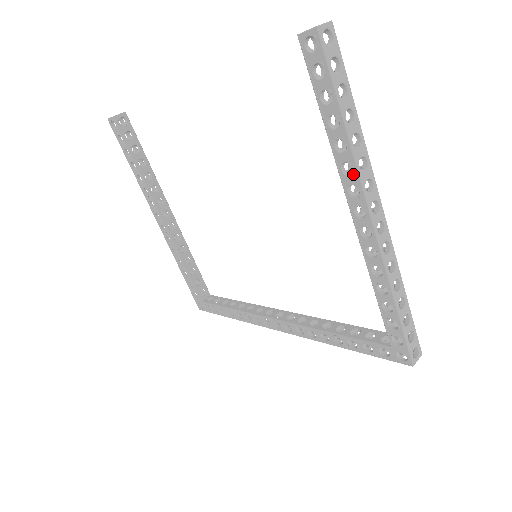
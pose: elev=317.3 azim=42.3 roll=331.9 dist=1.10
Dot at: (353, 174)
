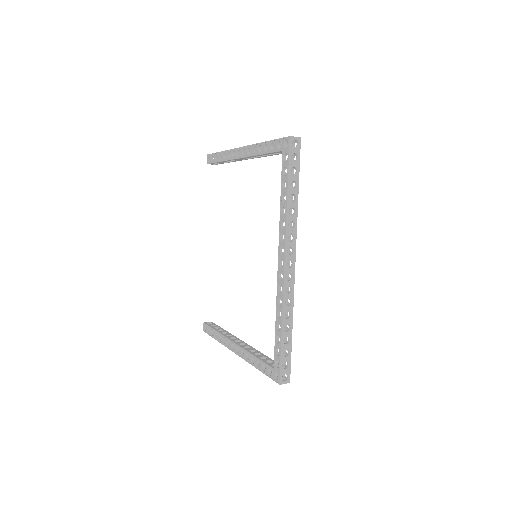
Dot at: (230, 152)
